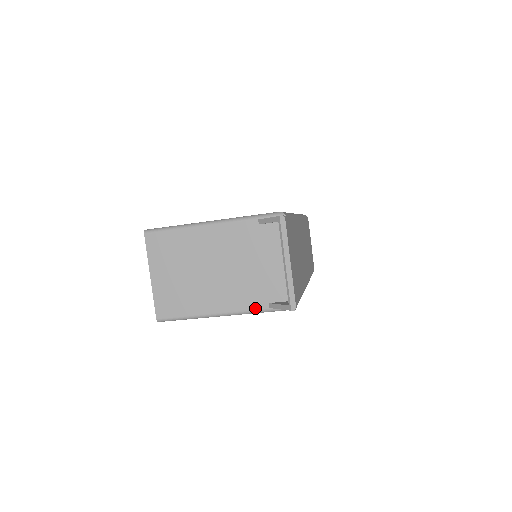
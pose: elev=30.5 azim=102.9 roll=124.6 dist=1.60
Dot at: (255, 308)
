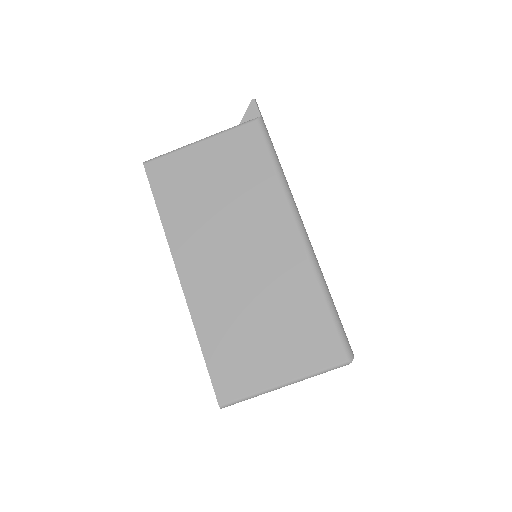
Dot at: (227, 130)
